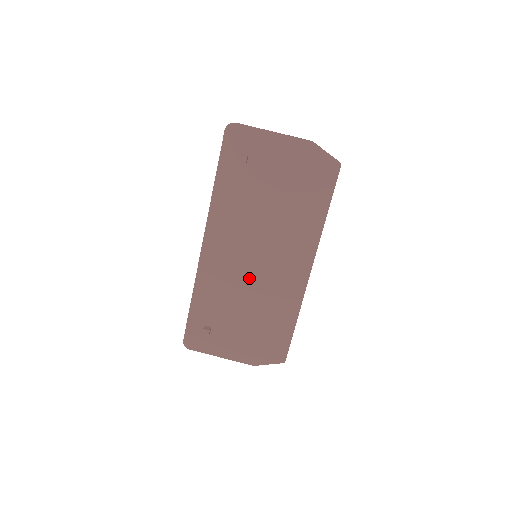
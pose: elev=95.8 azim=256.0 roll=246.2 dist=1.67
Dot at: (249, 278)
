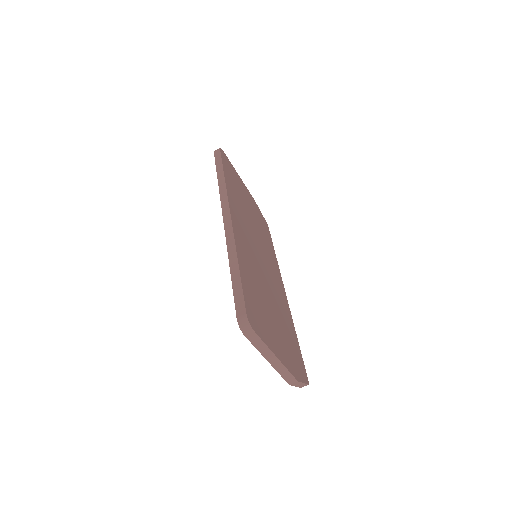
Dot at: occluded
